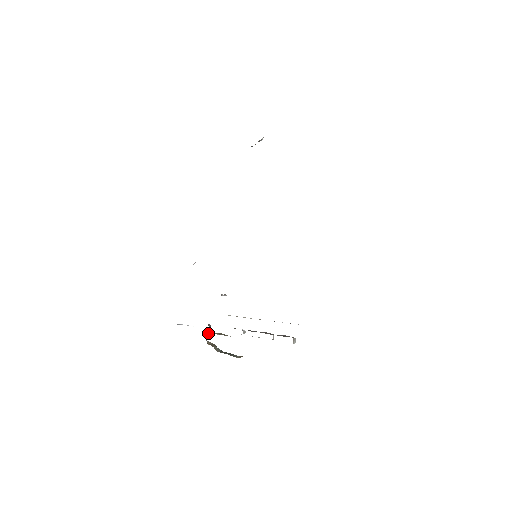
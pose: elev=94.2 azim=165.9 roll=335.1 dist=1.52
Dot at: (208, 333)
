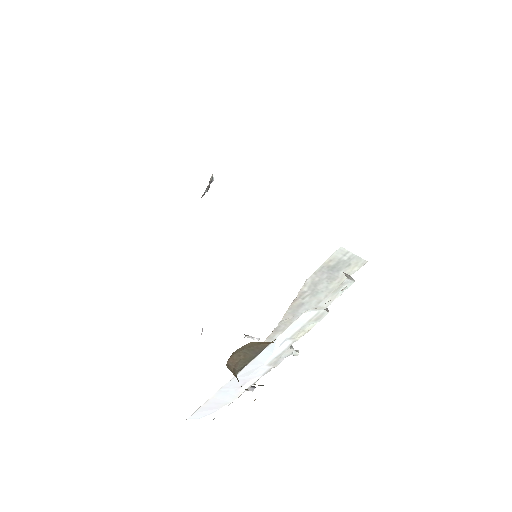
Dot at: (228, 361)
